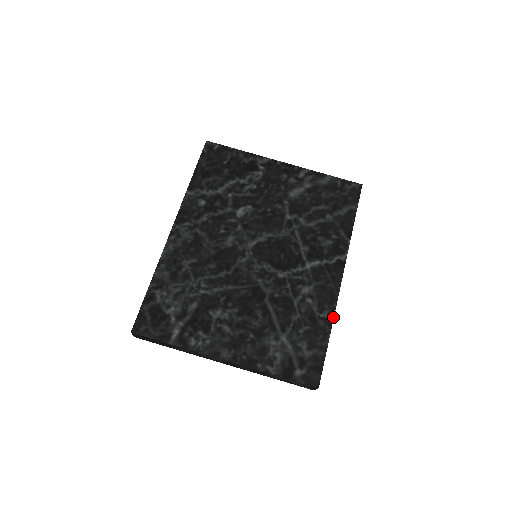
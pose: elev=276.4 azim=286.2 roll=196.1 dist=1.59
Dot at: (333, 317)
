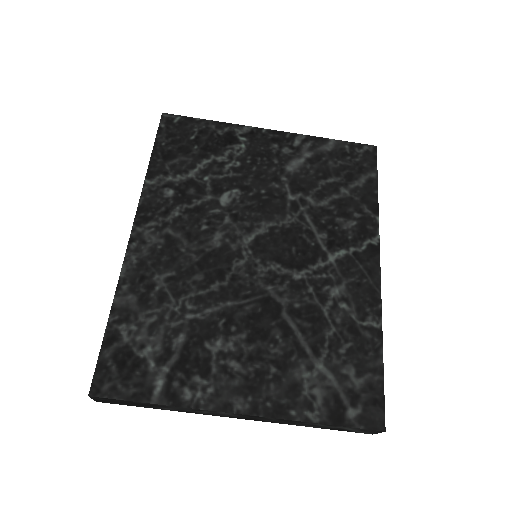
Dot at: (381, 324)
